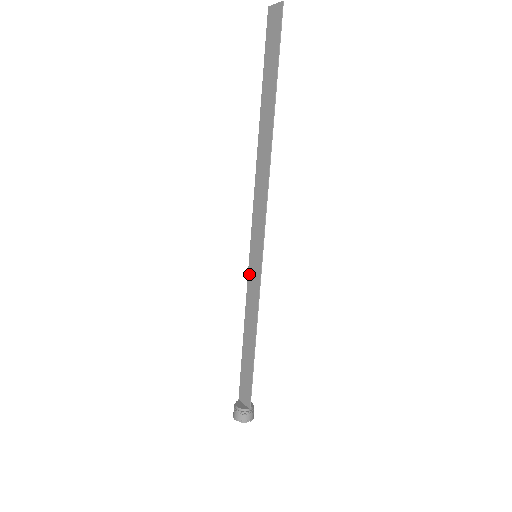
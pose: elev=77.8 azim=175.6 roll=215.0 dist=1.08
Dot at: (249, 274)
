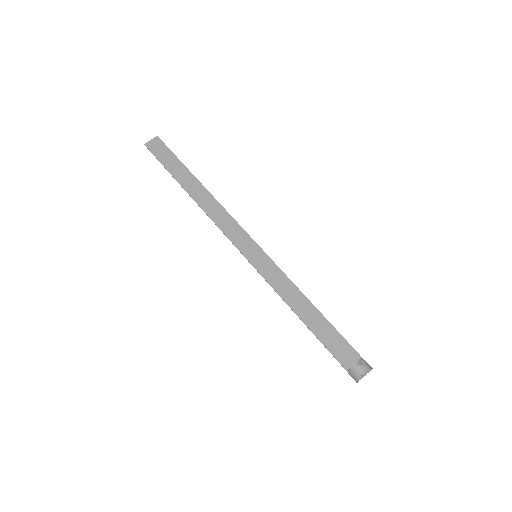
Dot at: (261, 273)
